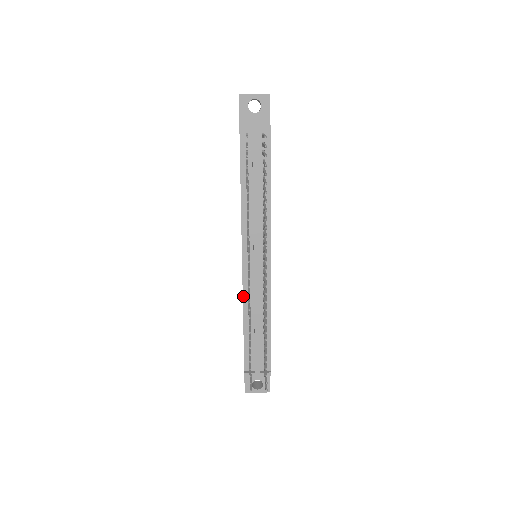
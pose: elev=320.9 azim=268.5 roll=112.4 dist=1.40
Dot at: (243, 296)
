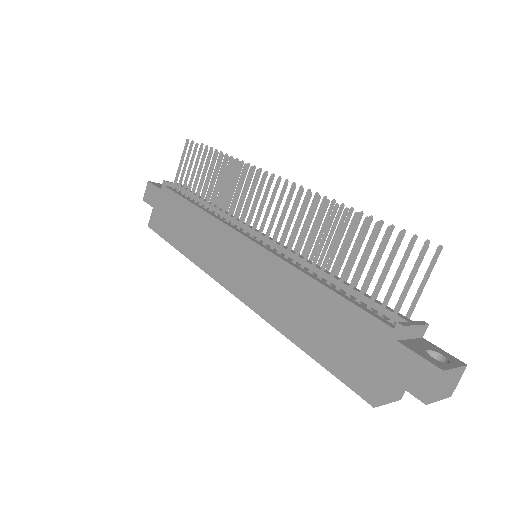
Dot at: (283, 260)
